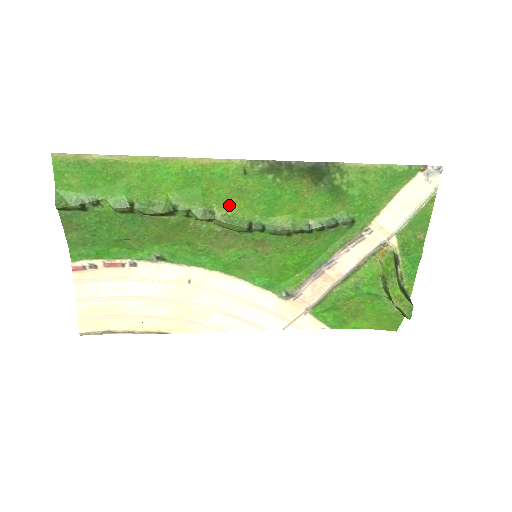
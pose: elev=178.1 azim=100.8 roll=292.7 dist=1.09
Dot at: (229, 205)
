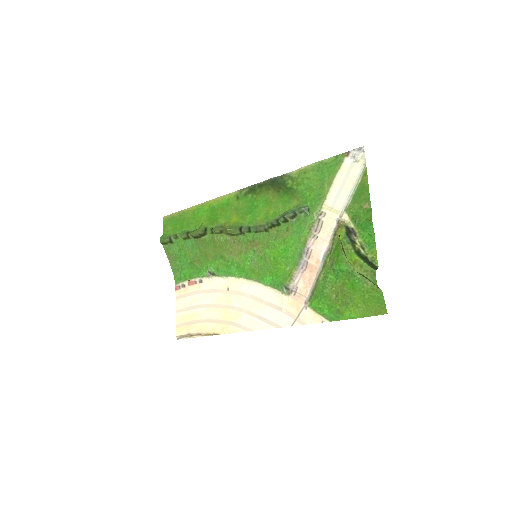
Dot at: (232, 220)
